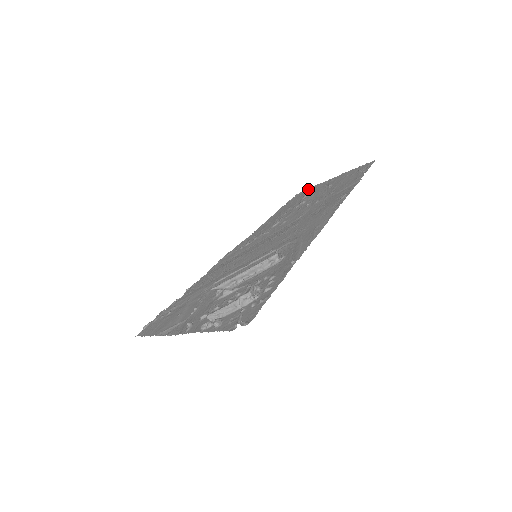
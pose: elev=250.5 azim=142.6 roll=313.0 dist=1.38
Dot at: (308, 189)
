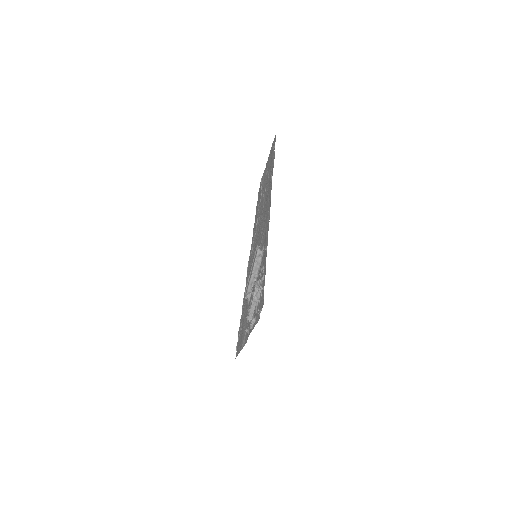
Dot at: (261, 181)
